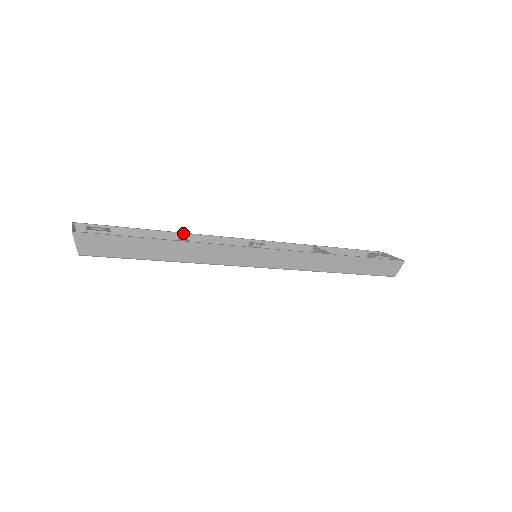
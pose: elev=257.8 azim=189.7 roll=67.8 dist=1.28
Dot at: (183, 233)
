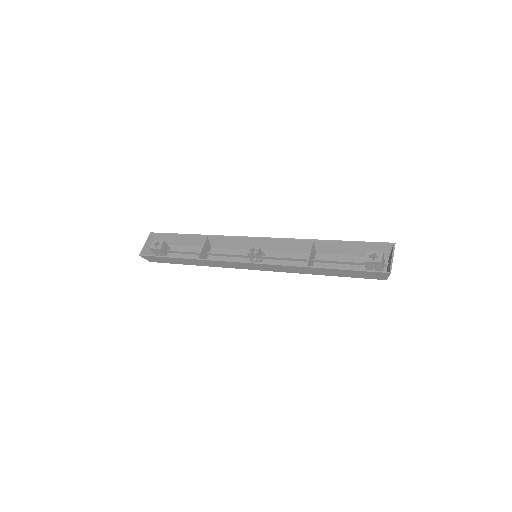
Dot at: (209, 236)
